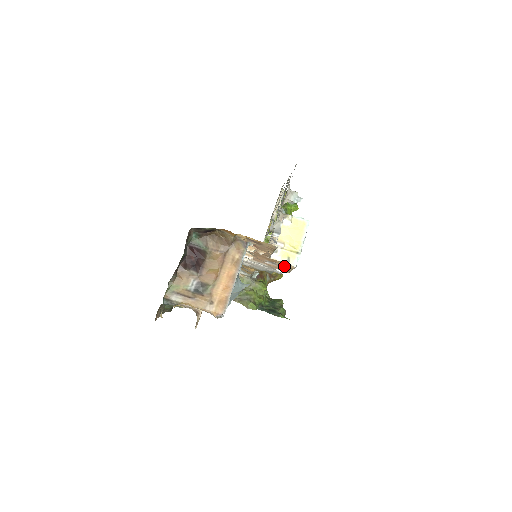
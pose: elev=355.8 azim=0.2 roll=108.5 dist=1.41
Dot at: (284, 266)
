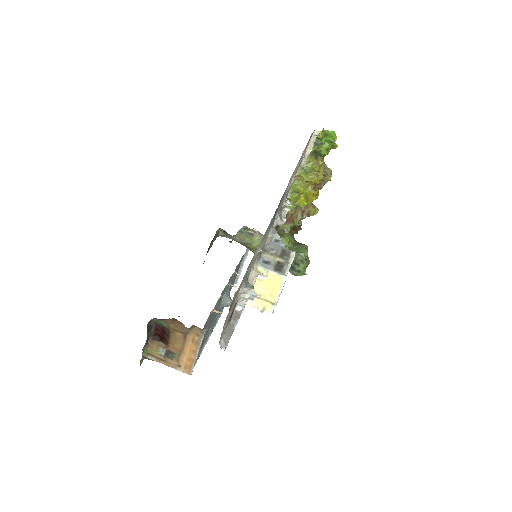
Dot at: occluded
